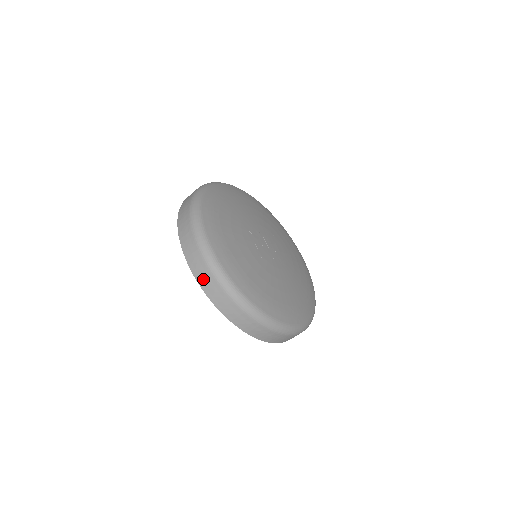
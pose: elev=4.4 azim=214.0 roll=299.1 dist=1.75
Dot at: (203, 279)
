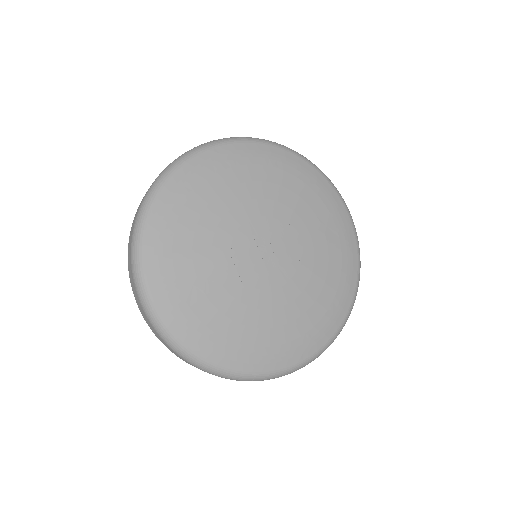
Dot at: (158, 337)
